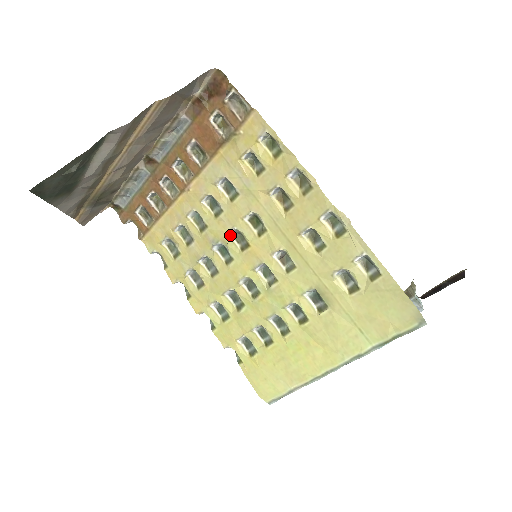
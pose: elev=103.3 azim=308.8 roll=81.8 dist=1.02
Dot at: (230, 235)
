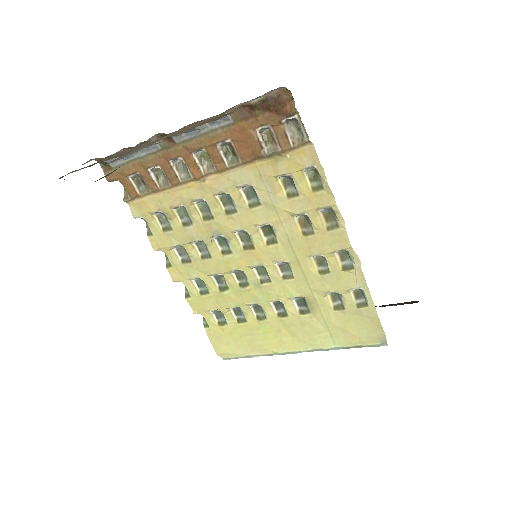
Dot at: (236, 232)
